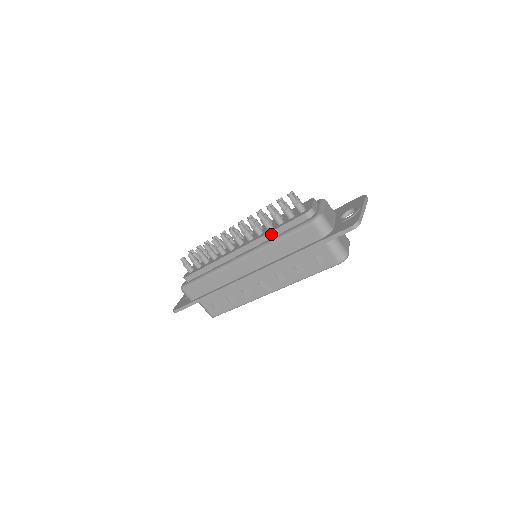
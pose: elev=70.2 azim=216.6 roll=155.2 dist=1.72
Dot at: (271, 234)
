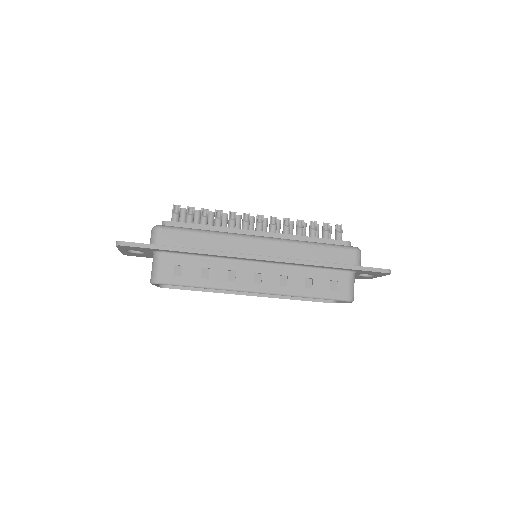
Dot at: (305, 238)
